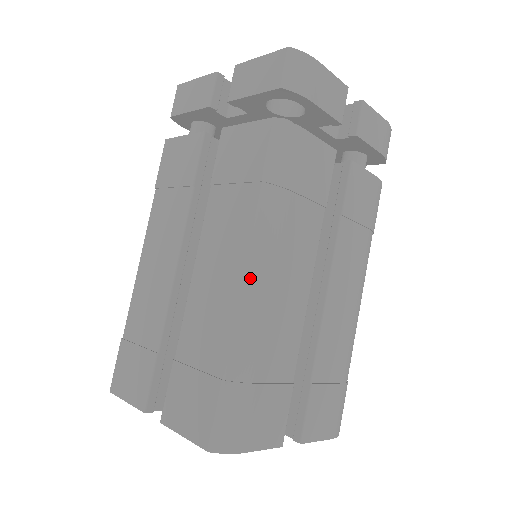
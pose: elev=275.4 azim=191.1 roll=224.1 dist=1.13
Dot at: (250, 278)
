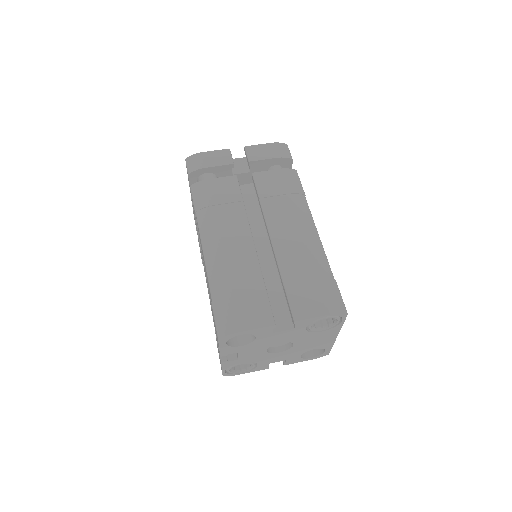
Dot at: (206, 252)
